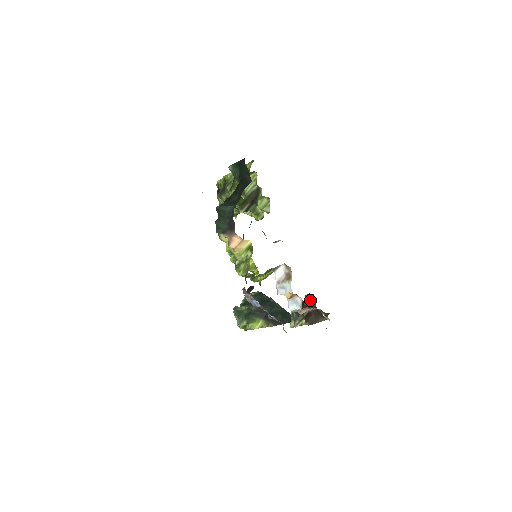
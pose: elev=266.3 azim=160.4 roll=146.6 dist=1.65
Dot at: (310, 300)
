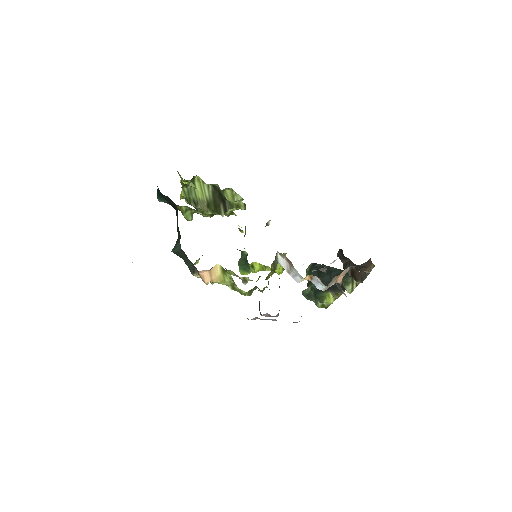
Dot at: (343, 257)
